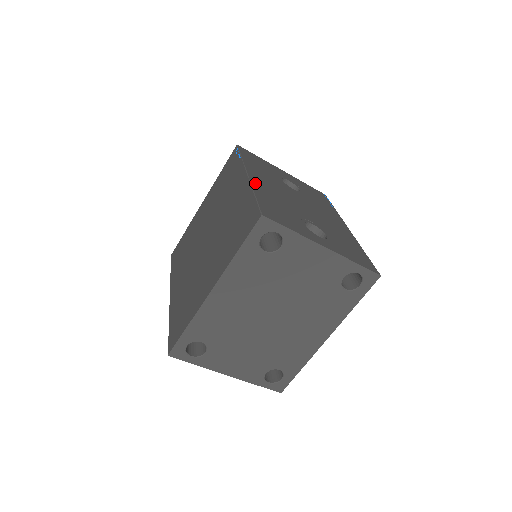
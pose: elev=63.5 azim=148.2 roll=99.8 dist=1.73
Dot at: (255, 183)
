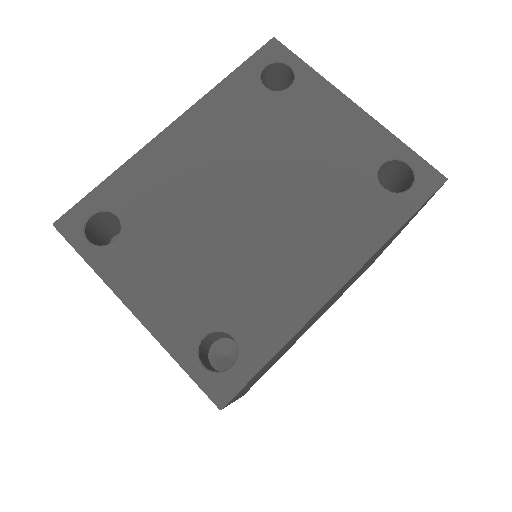
Dot at: occluded
